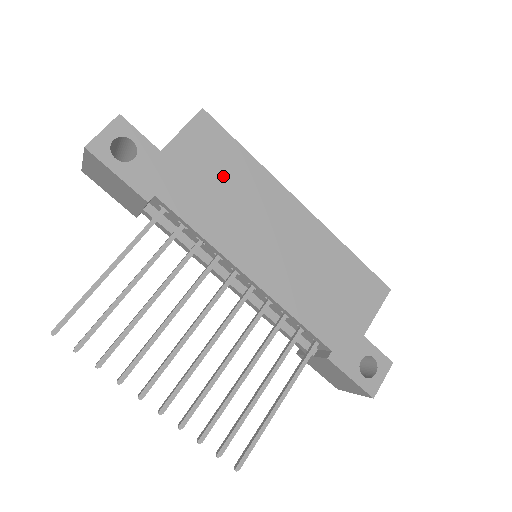
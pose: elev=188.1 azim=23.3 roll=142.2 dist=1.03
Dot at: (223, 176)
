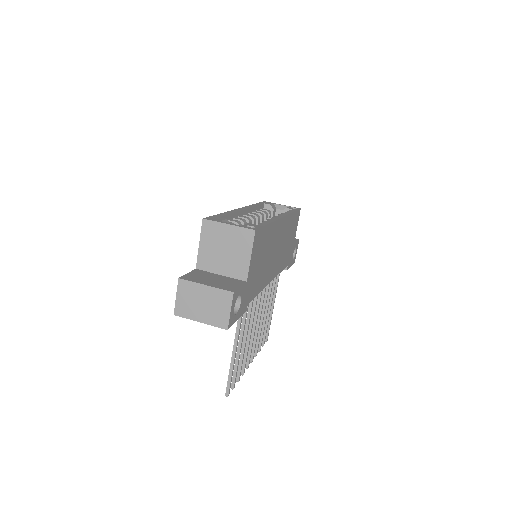
Dot at: (263, 253)
